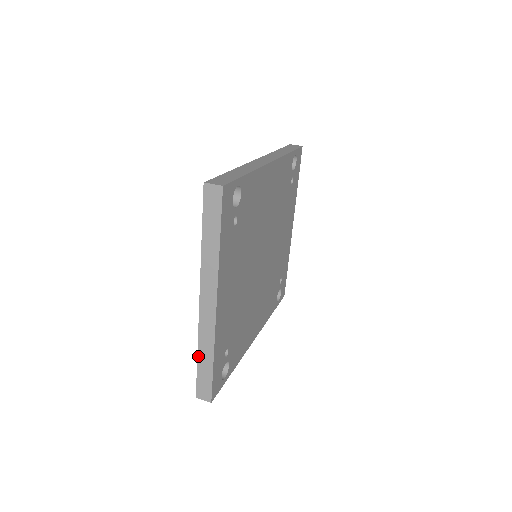
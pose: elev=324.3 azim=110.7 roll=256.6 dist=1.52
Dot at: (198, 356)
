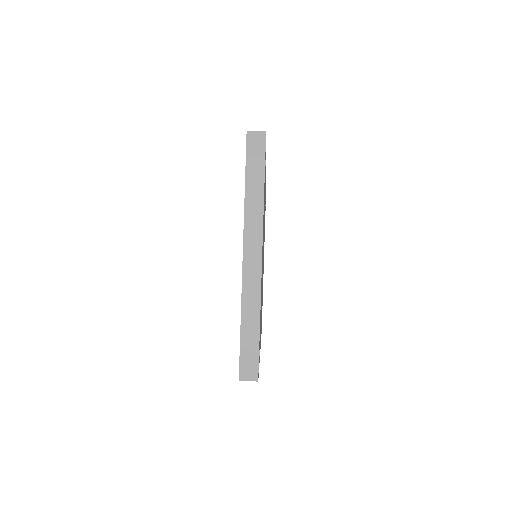
Dot at: (241, 323)
